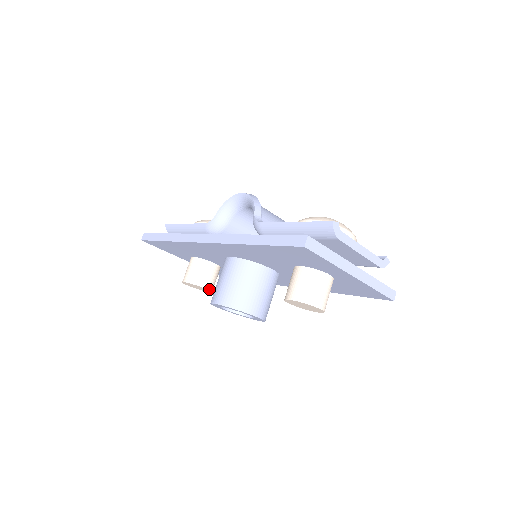
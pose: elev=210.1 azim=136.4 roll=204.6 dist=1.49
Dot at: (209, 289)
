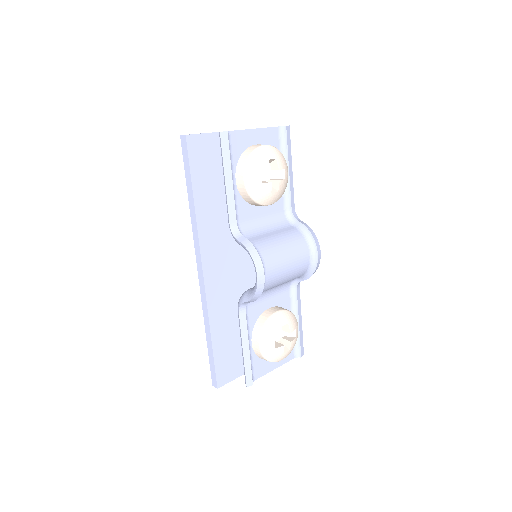
Dot at: occluded
